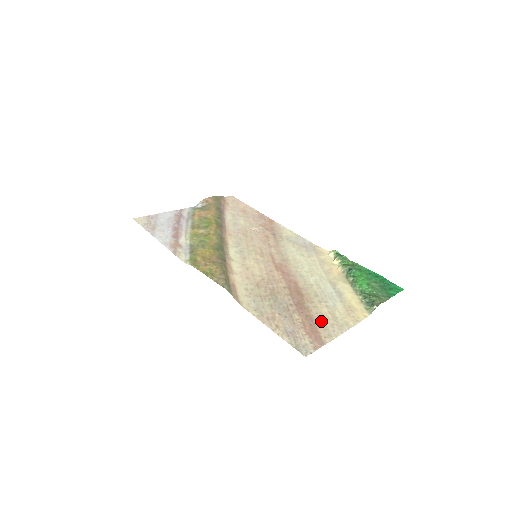
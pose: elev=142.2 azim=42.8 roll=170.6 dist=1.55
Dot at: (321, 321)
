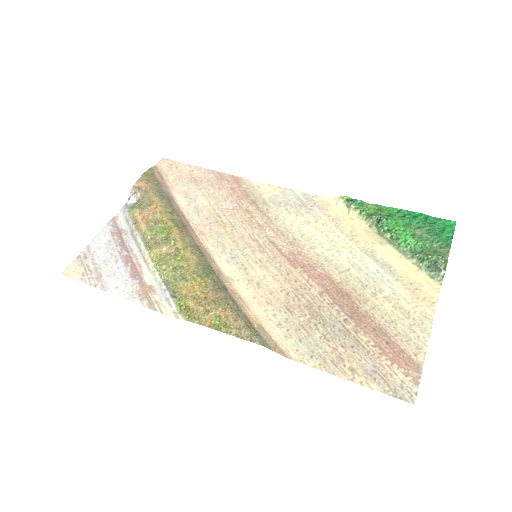
Dot at: (395, 329)
